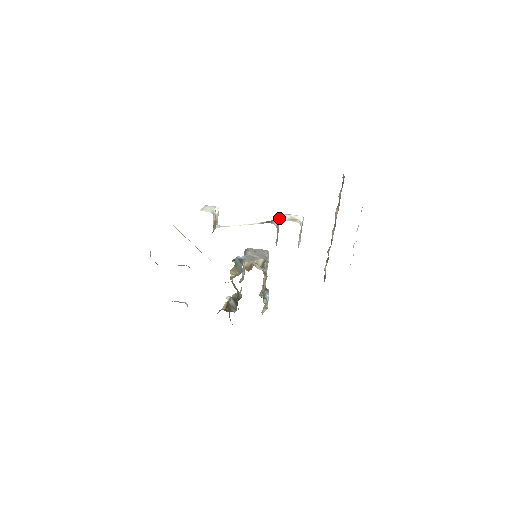
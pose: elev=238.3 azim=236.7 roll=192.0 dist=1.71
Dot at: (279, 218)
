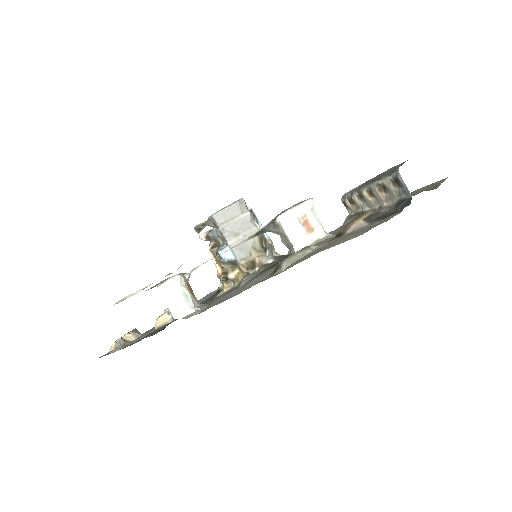
Dot at: (281, 232)
